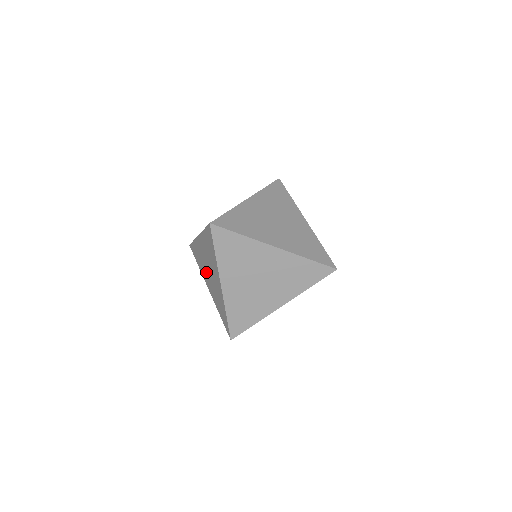
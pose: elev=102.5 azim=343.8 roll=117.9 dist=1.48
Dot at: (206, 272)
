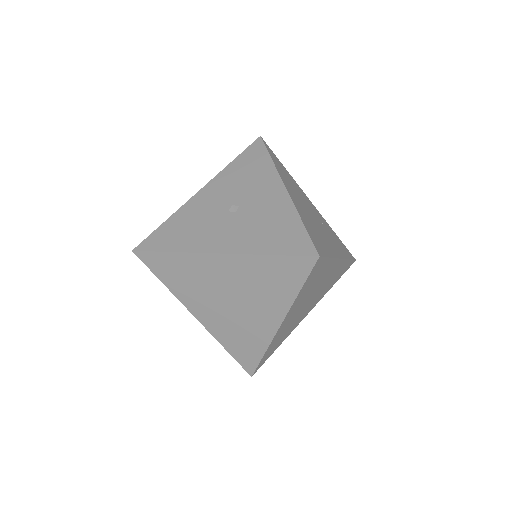
Dot at: (210, 299)
